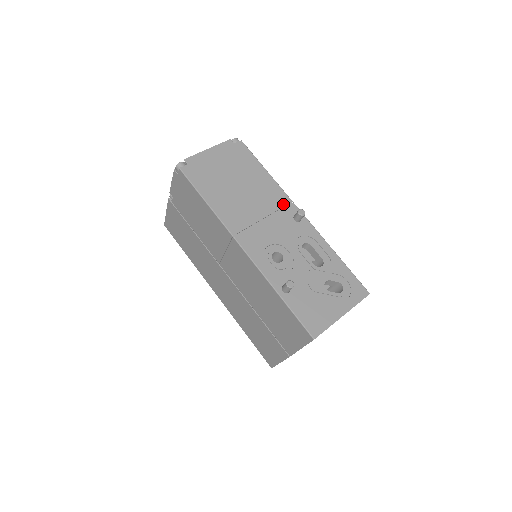
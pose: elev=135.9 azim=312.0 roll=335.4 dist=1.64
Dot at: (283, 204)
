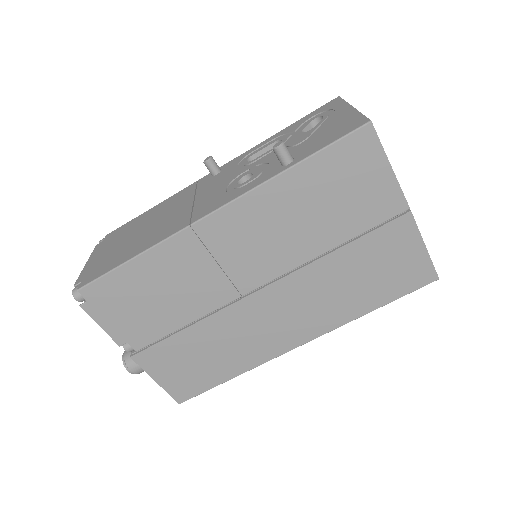
Dot at: (193, 188)
